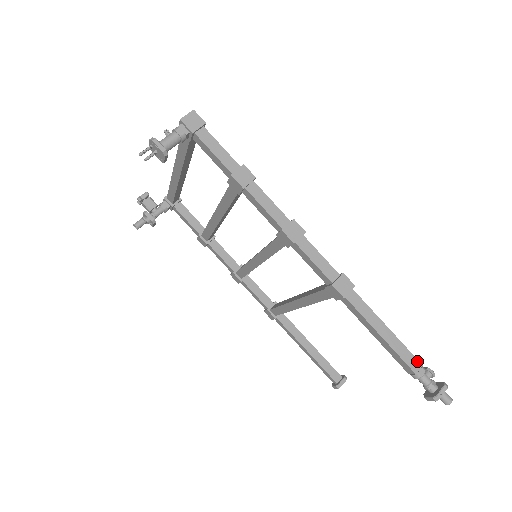
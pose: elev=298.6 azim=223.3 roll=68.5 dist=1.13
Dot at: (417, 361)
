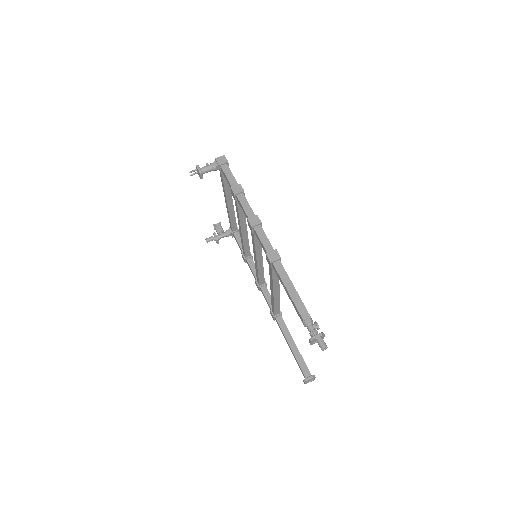
Dot at: (308, 313)
